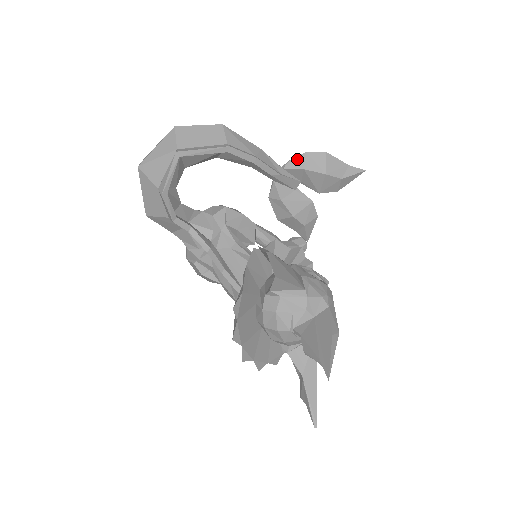
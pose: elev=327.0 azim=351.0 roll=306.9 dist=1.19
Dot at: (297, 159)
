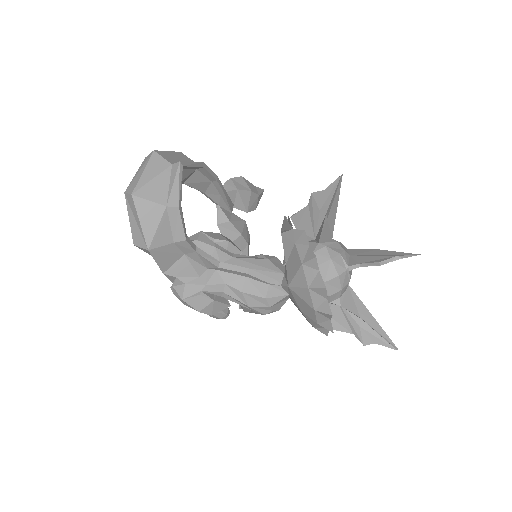
Dot at: (228, 184)
